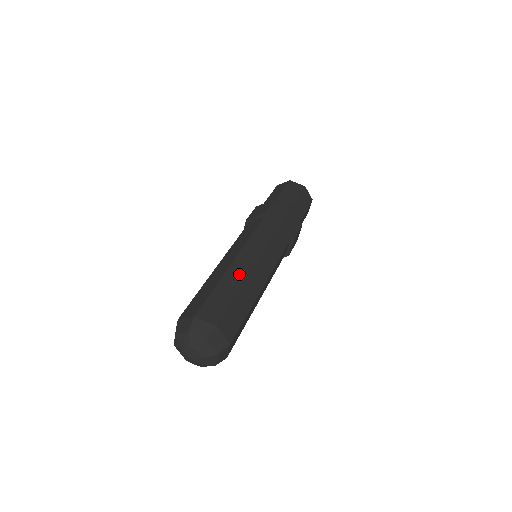
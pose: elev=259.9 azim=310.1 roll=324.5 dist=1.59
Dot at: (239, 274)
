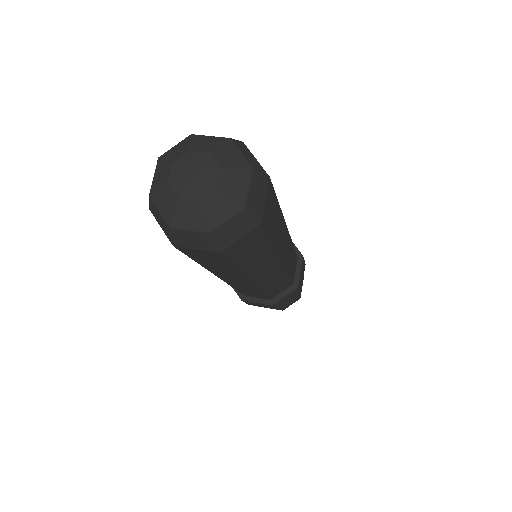
Dot at: occluded
